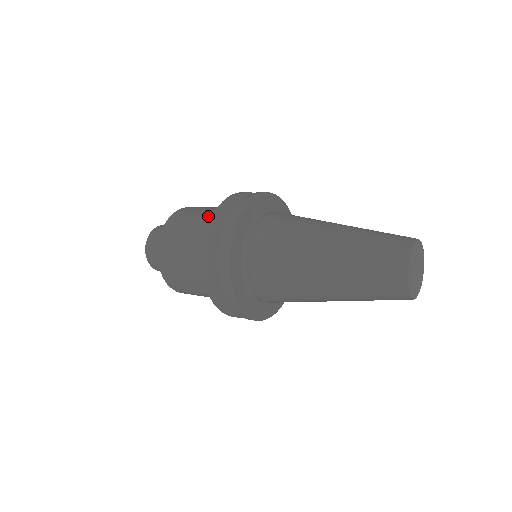
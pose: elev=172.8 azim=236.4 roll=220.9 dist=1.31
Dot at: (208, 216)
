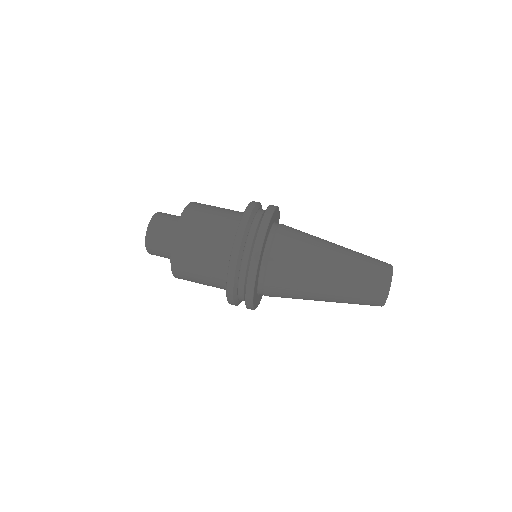
Dot at: (222, 225)
